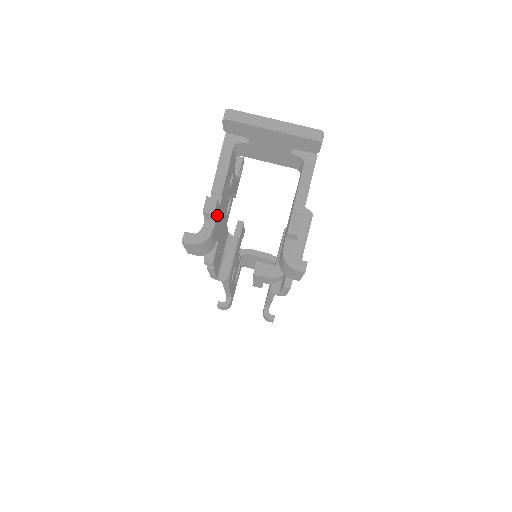
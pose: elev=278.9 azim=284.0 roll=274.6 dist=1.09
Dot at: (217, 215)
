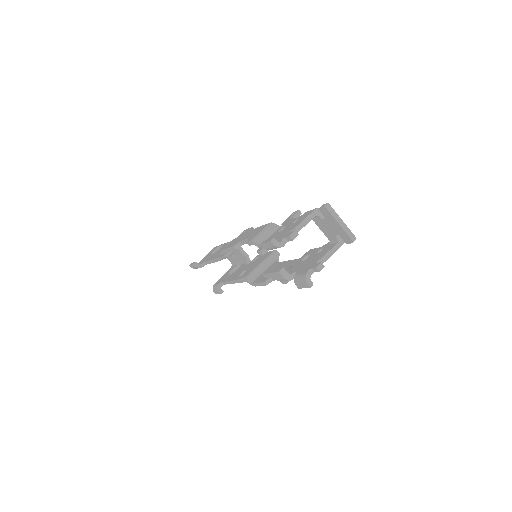
Dot at: occluded
